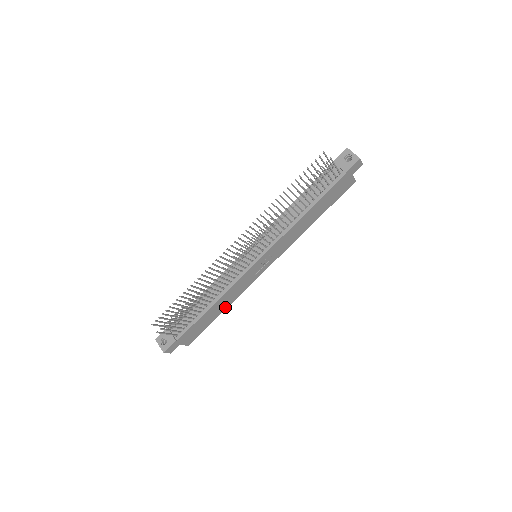
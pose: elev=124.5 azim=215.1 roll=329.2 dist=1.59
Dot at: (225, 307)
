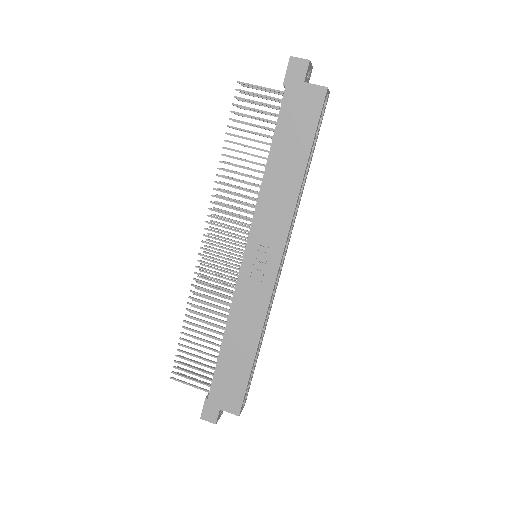
Dot at: (253, 344)
